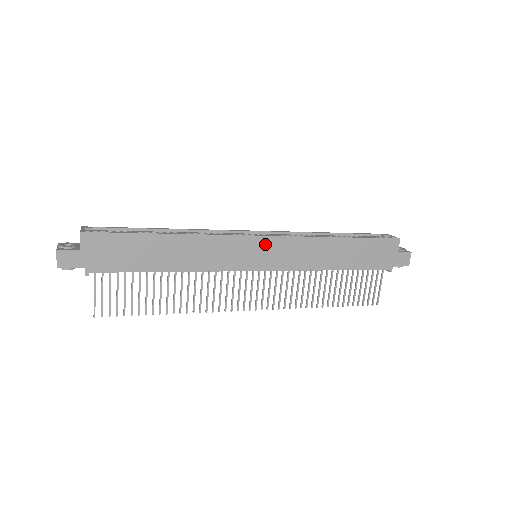
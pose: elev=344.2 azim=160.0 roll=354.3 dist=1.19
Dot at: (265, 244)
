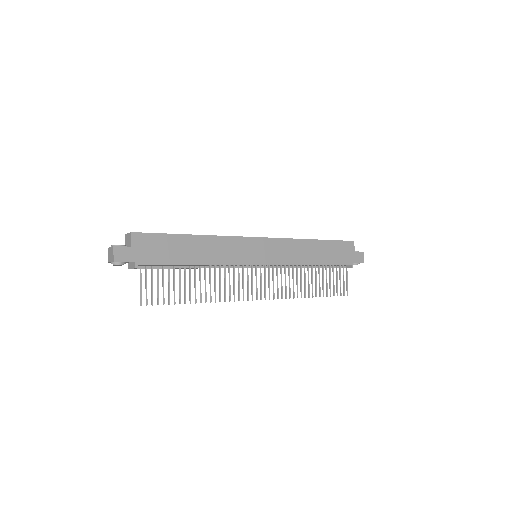
Dot at: (263, 244)
